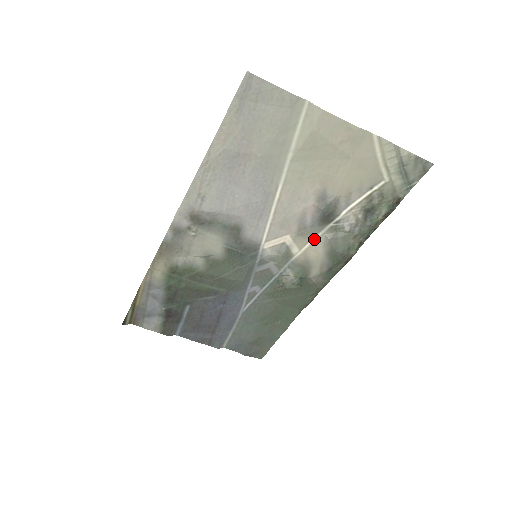
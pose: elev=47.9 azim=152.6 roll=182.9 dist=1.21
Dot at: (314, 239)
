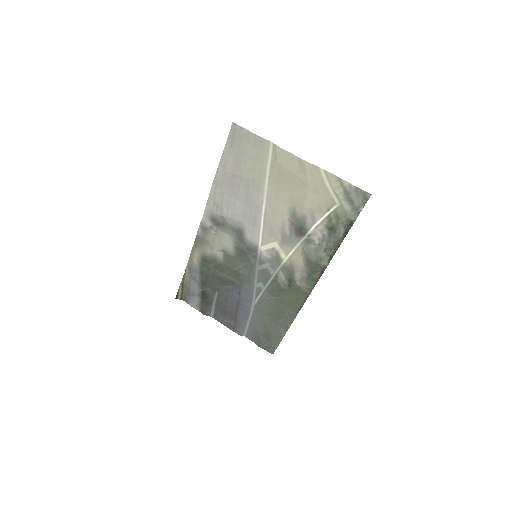
Dot at: (295, 248)
